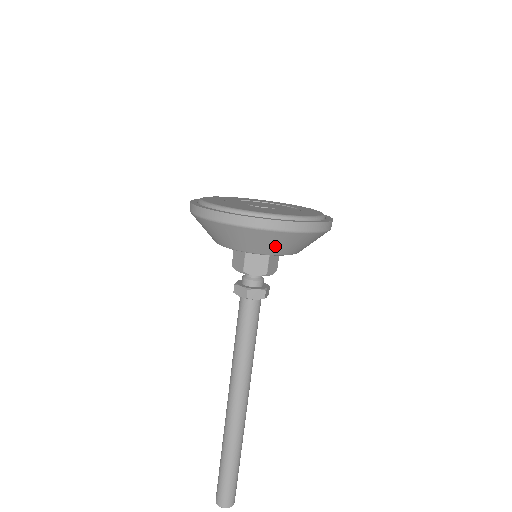
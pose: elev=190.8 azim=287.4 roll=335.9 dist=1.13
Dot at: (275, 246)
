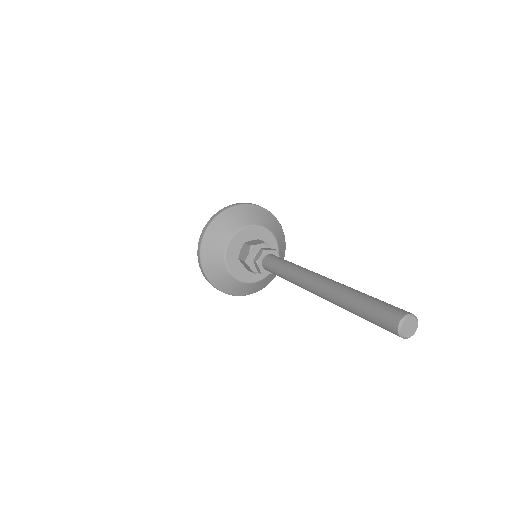
Dot at: (279, 236)
